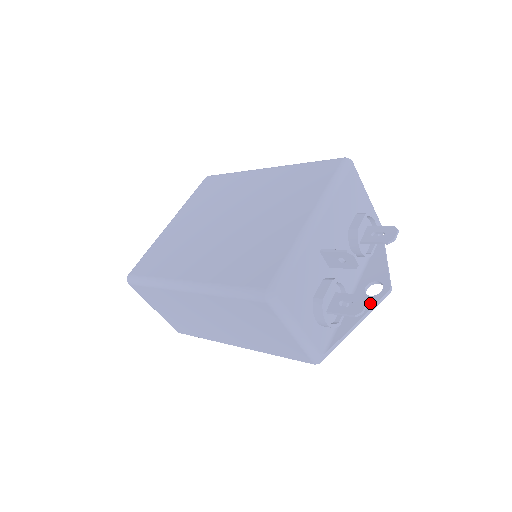
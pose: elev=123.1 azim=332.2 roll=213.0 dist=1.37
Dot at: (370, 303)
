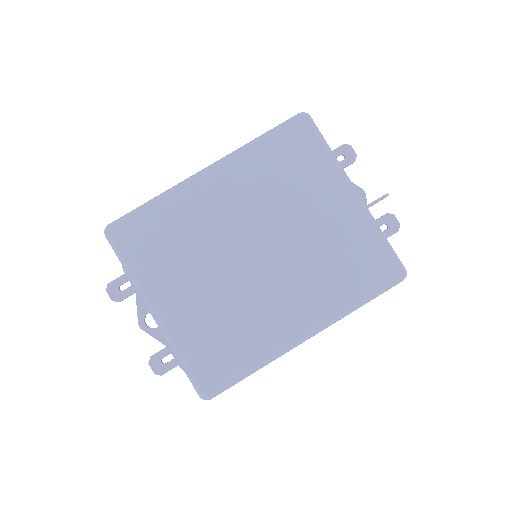
Dot at: occluded
